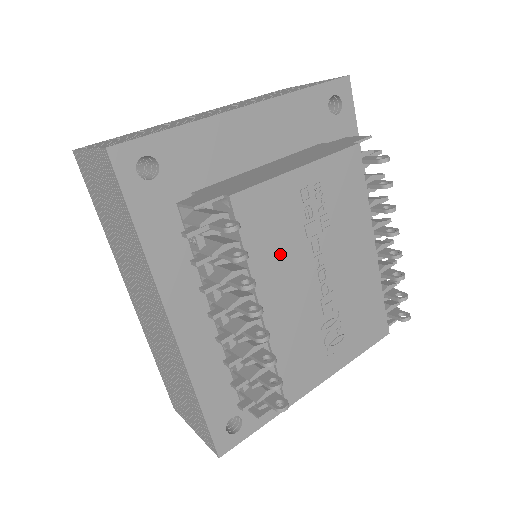
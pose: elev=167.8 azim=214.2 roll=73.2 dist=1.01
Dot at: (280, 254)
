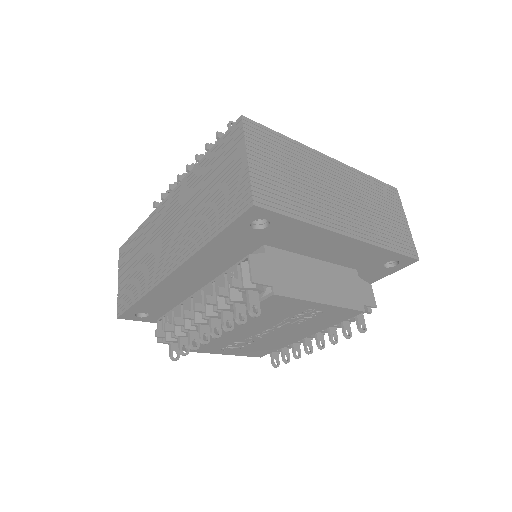
Dot at: (261, 318)
